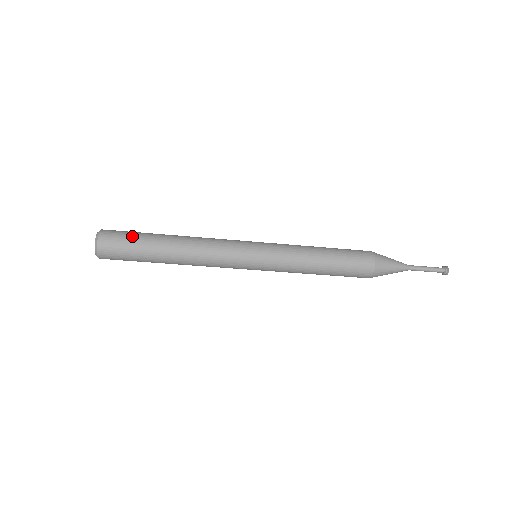
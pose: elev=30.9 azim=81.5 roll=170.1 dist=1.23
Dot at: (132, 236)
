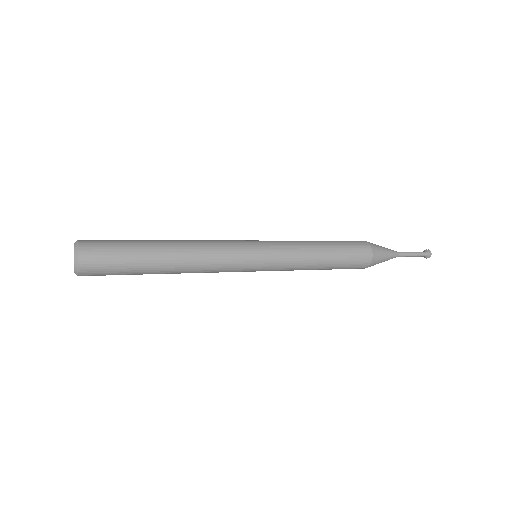
Dot at: (120, 267)
